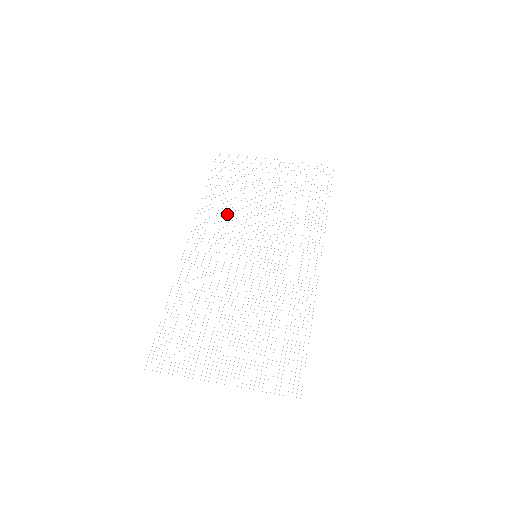
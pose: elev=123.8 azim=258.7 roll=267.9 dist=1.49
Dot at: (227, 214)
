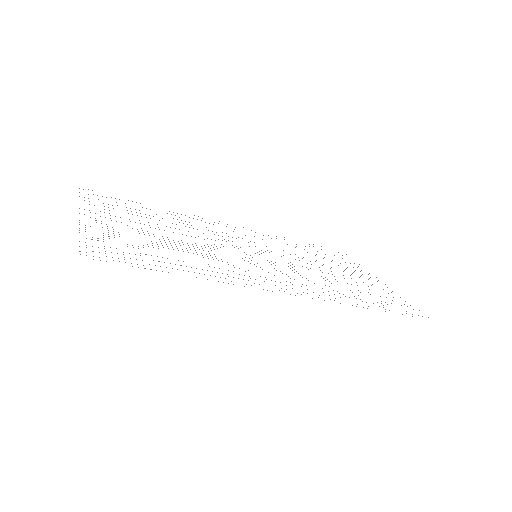
Dot at: occluded
